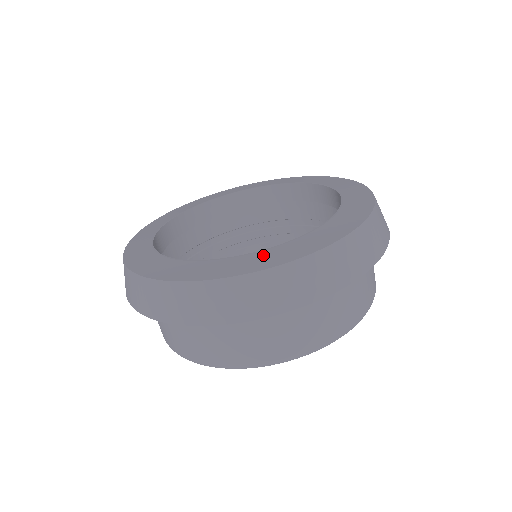
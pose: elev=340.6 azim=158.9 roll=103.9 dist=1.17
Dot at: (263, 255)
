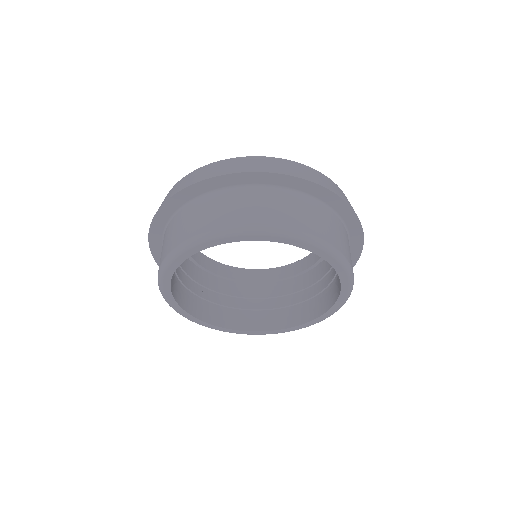
Dot at: occluded
